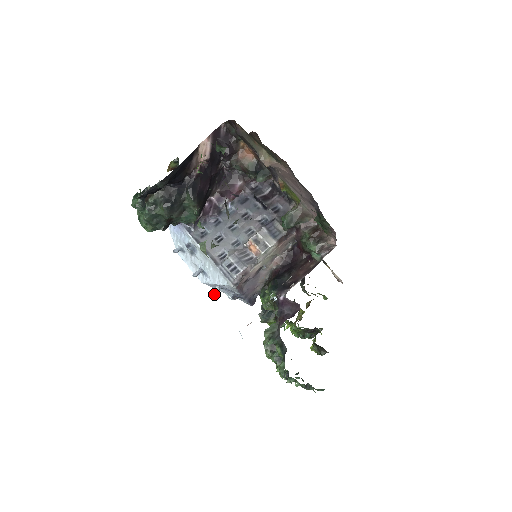
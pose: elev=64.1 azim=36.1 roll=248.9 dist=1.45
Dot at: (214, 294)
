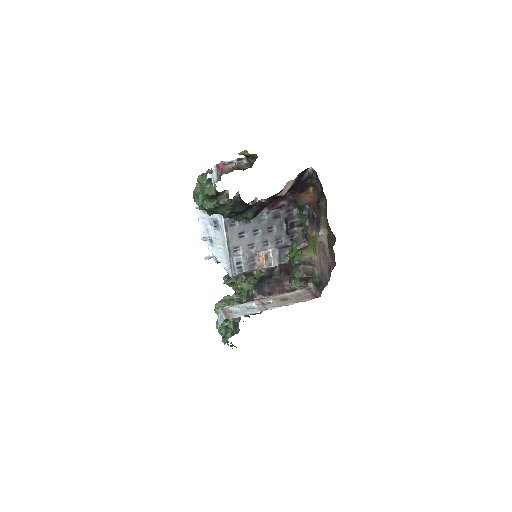
Dot at: (208, 259)
